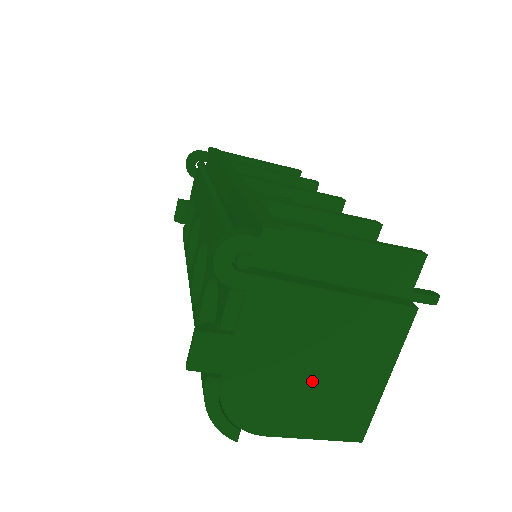
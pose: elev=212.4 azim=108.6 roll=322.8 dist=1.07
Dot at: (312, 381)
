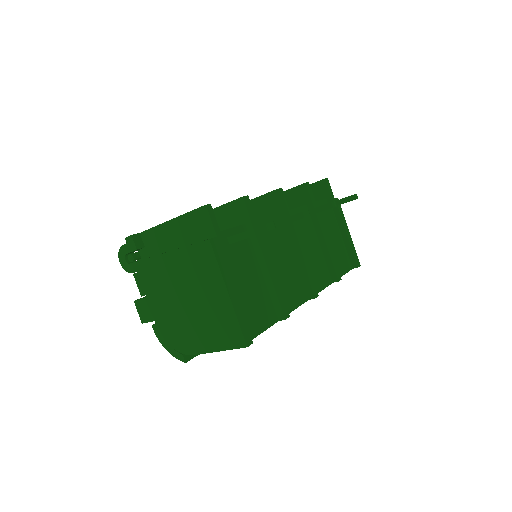
Dot at: (192, 311)
